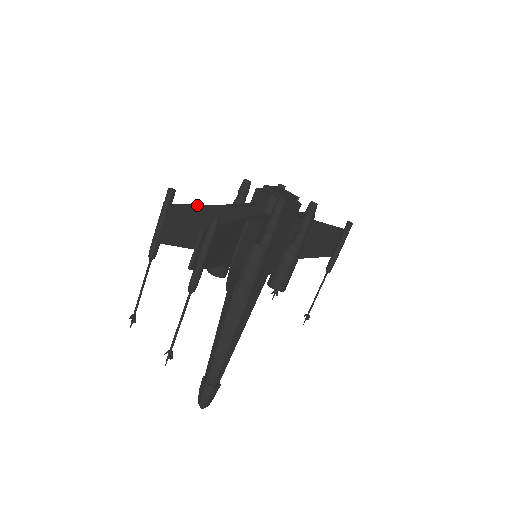
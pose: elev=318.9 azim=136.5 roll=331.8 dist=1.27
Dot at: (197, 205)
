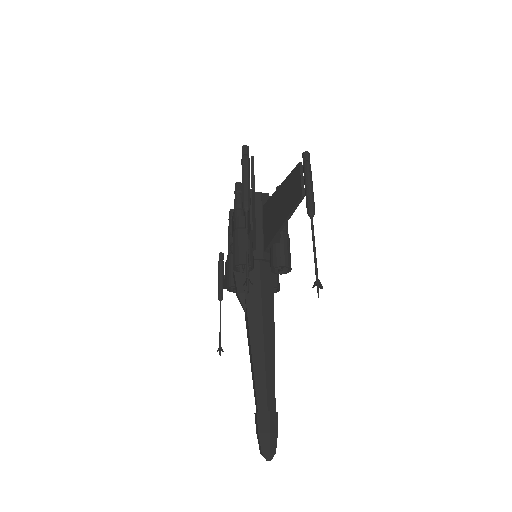
Dot at: occluded
